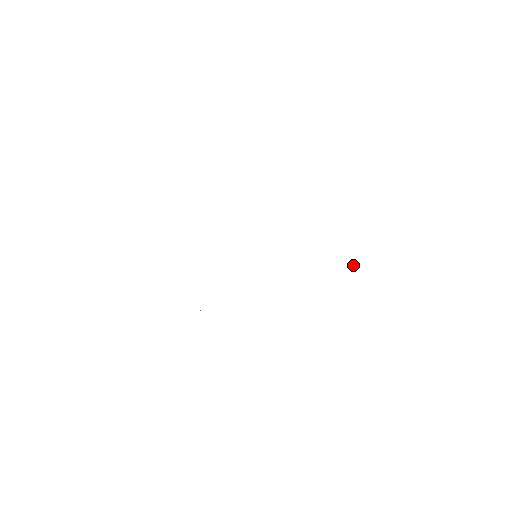
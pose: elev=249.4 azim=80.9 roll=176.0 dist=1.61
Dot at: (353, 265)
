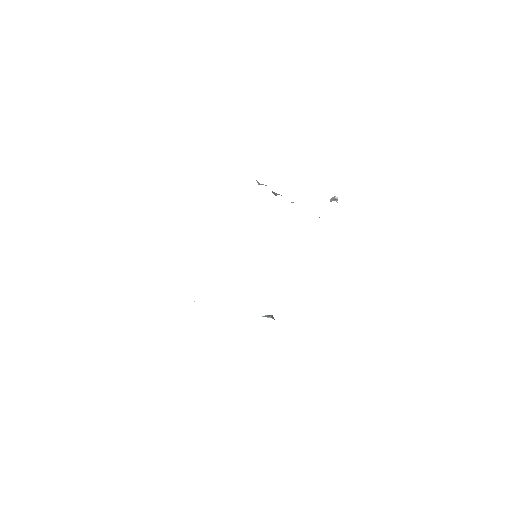
Dot at: occluded
